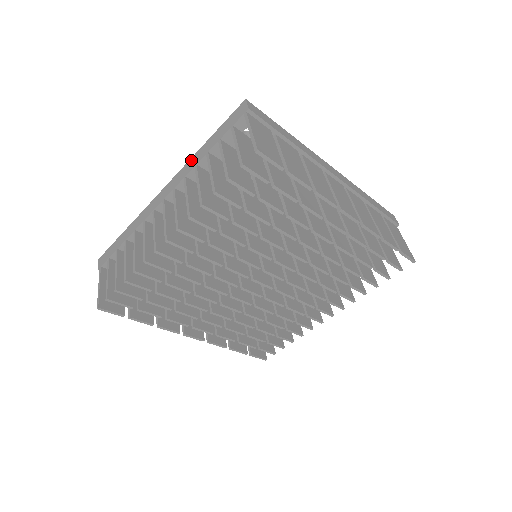
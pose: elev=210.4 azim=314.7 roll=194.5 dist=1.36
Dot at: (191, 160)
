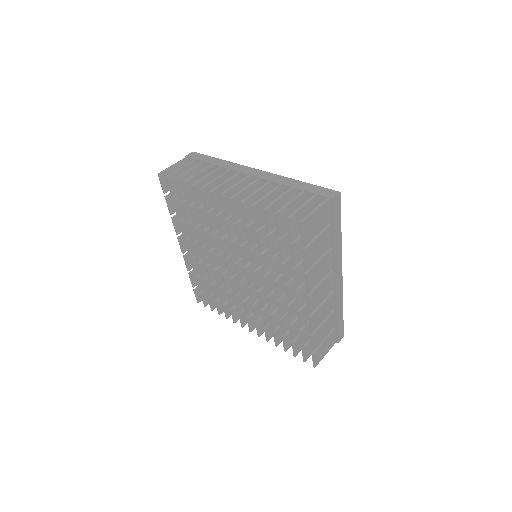
Dot at: (285, 178)
